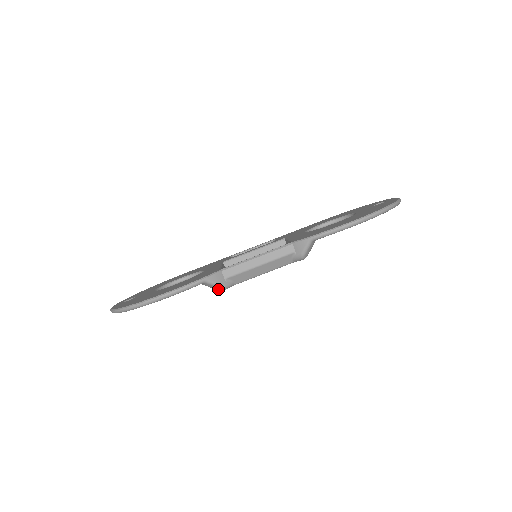
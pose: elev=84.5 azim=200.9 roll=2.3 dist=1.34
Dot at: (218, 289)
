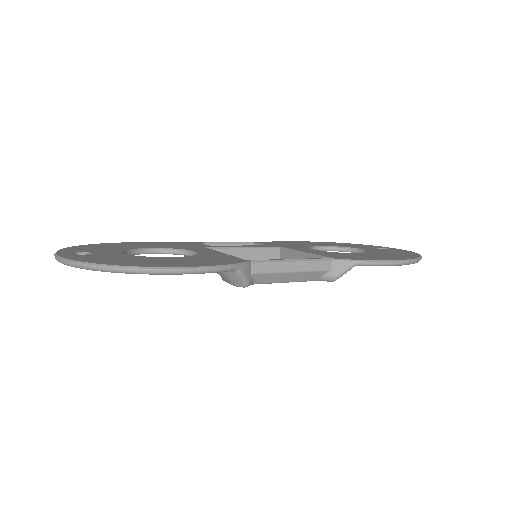
Dot at: (238, 283)
